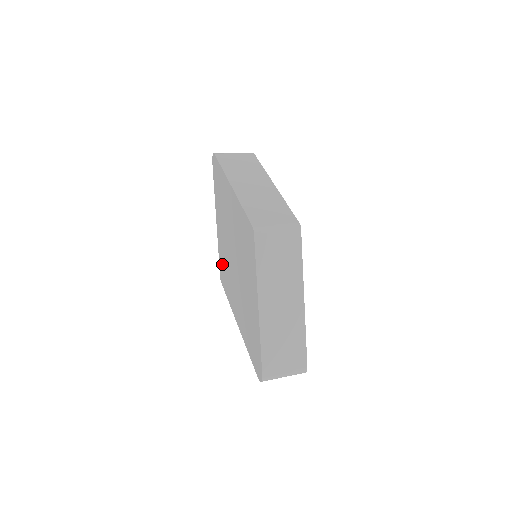
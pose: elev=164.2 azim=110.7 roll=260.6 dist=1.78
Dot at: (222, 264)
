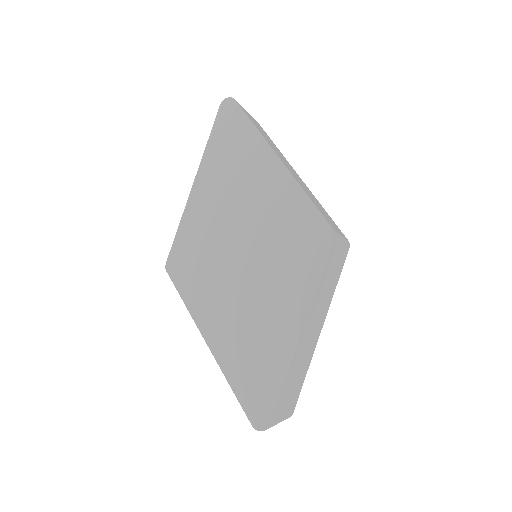
Dot at: (186, 247)
